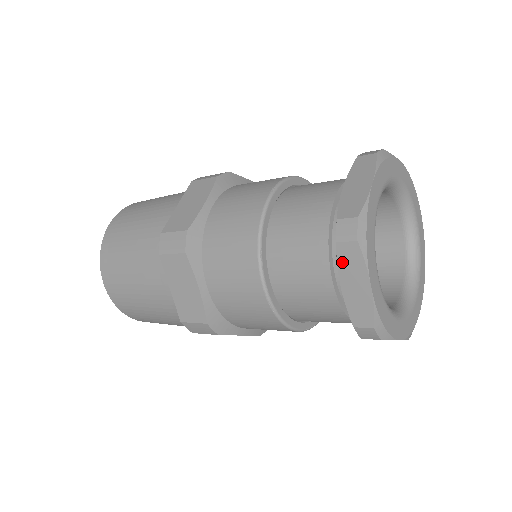
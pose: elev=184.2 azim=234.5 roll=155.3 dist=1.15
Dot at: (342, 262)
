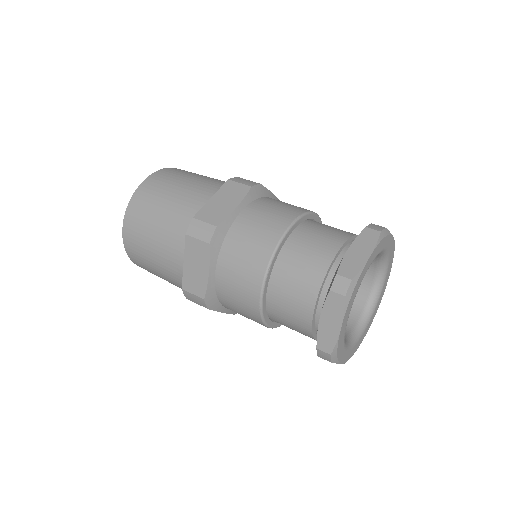
Dot at: (328, 304)
